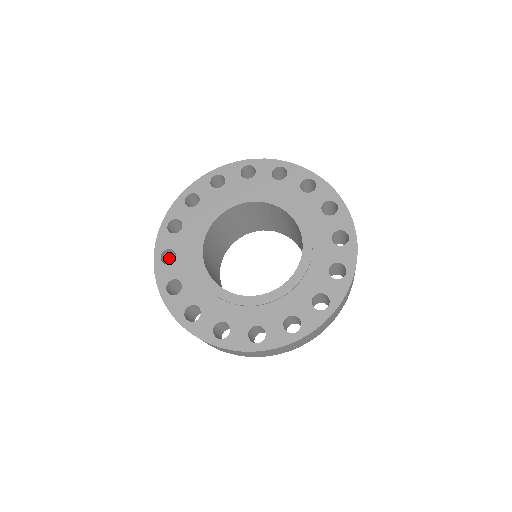
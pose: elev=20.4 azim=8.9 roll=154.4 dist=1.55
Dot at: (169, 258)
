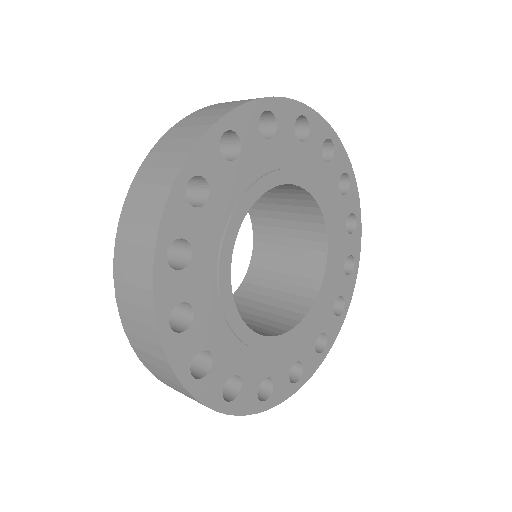
Dot at: occluded
